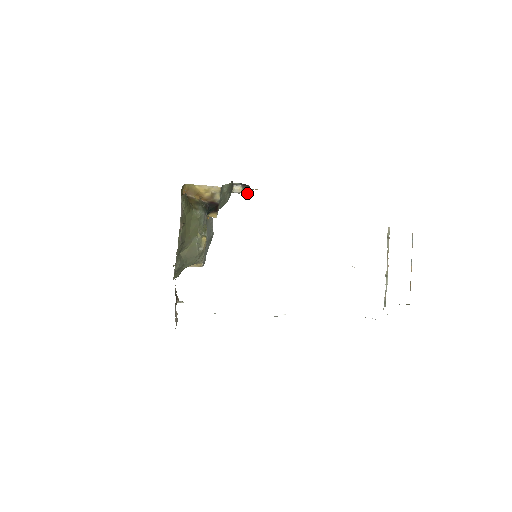
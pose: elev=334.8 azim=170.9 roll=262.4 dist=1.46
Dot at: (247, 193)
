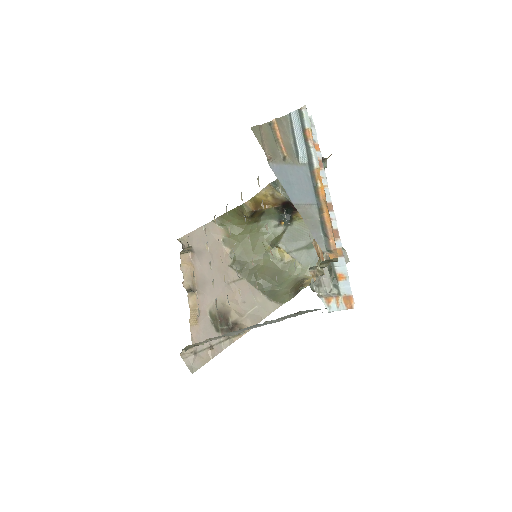
Dot at: occluded
